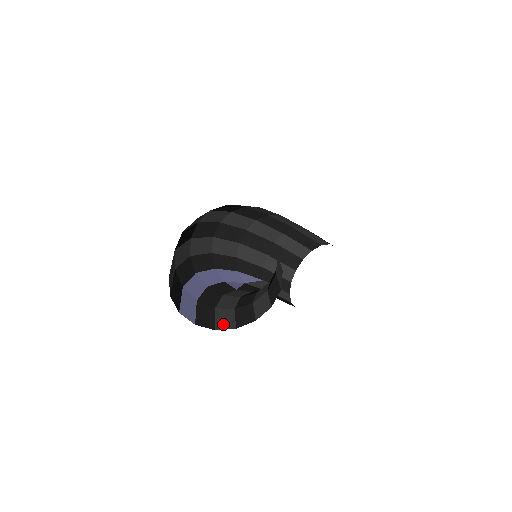
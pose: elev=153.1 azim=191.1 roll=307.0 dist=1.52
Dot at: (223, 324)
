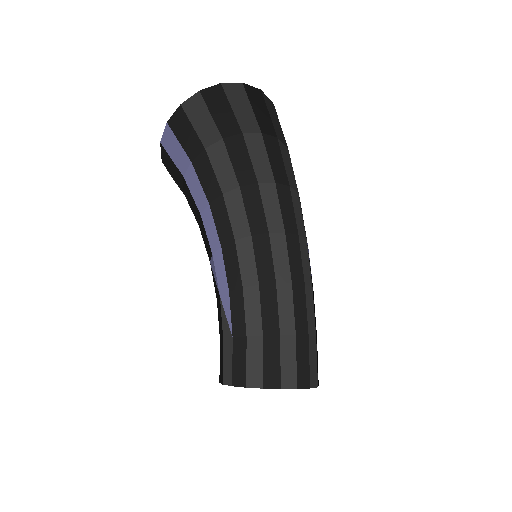
Dot at: occluded
